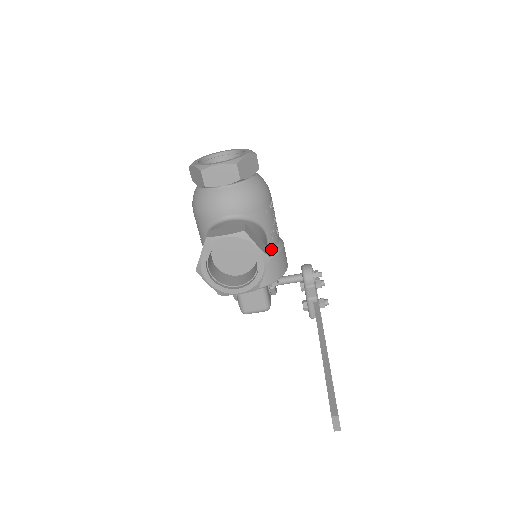
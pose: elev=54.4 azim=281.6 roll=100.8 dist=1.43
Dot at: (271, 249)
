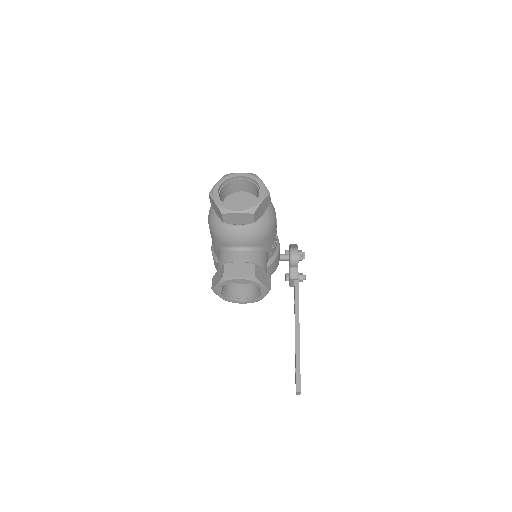
Dot at: (270, 259)
